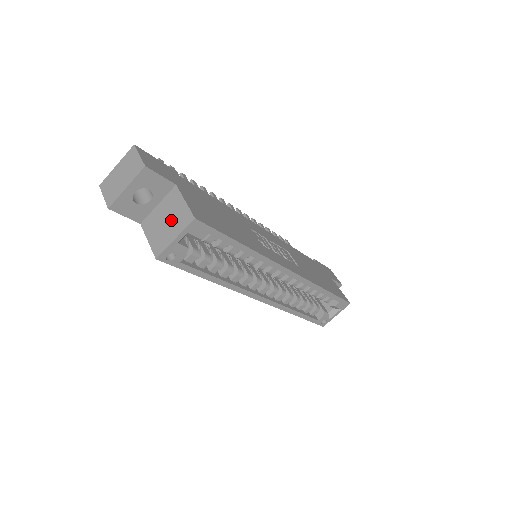
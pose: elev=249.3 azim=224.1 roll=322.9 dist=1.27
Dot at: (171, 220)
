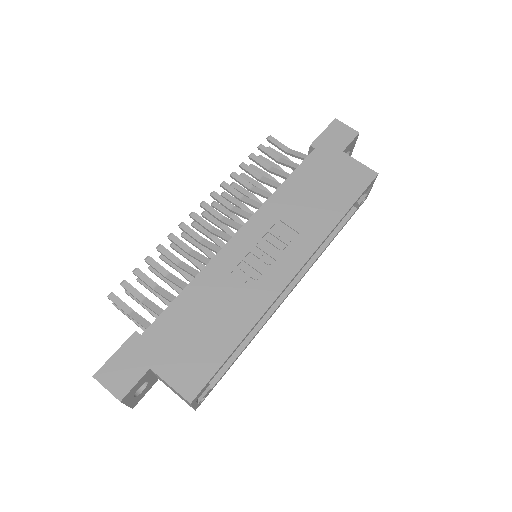
Dot at: occluded
